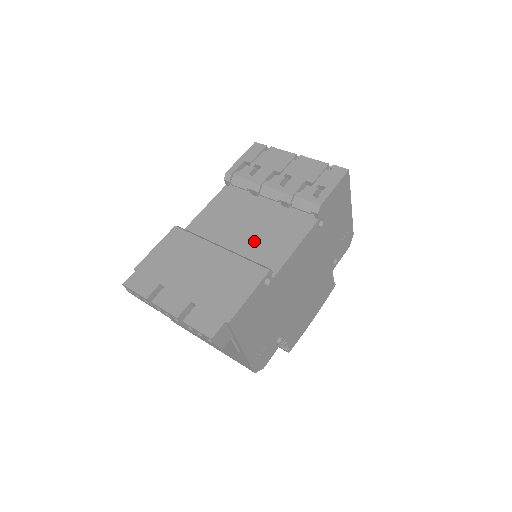
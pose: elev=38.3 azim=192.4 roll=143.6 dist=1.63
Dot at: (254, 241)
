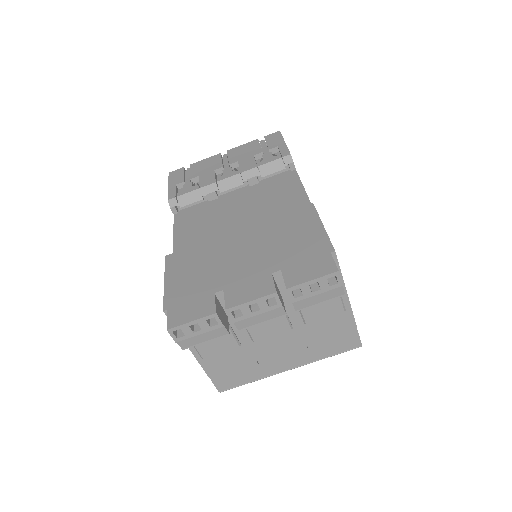
Dot at: (260, 215)
